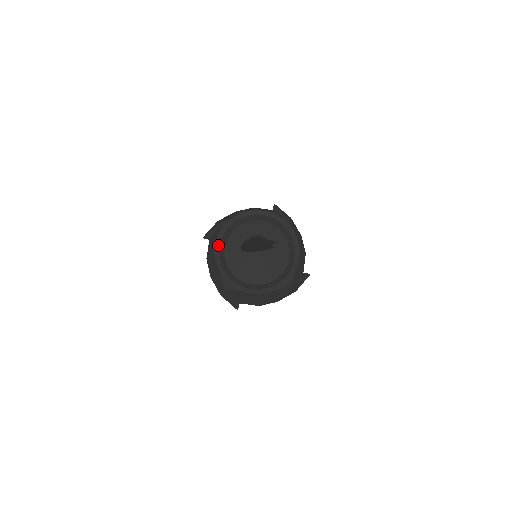
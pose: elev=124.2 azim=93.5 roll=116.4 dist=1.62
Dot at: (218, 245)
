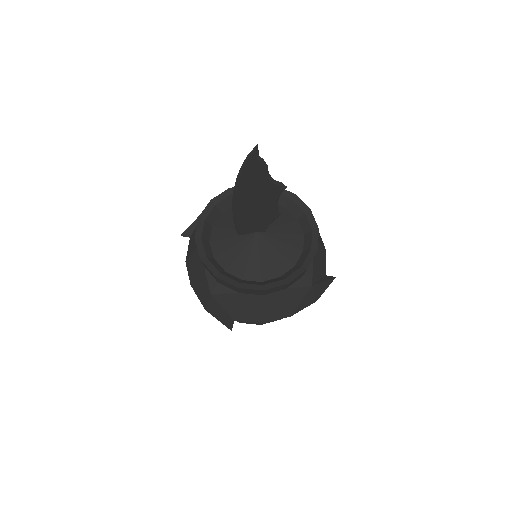
Dot at: (200, 227)
